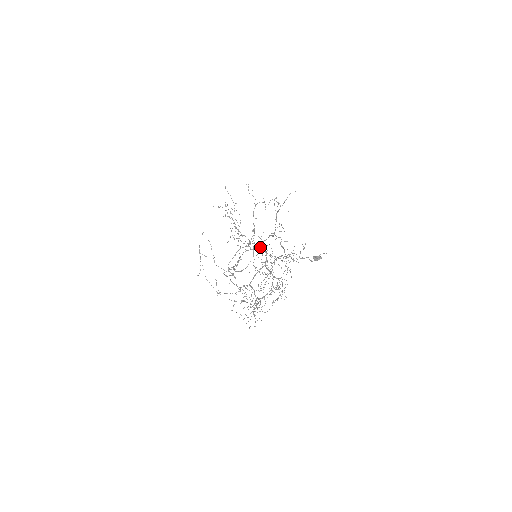
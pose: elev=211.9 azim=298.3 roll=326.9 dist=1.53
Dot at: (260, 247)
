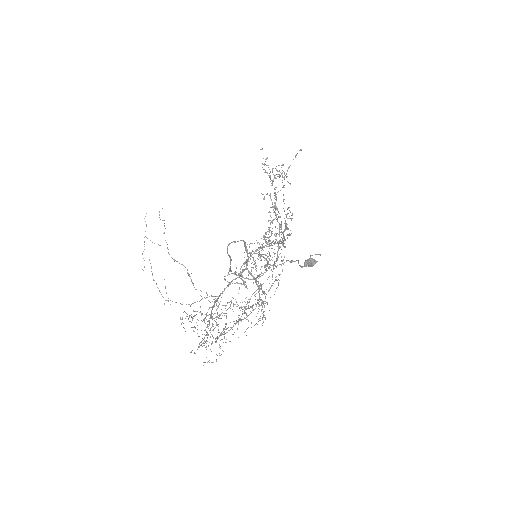
Dot at: (280, 246)
